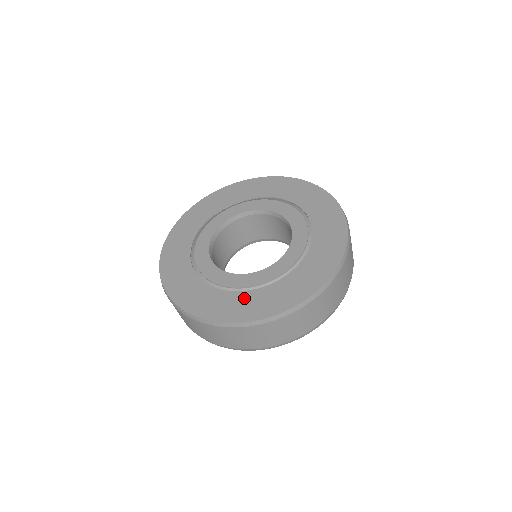
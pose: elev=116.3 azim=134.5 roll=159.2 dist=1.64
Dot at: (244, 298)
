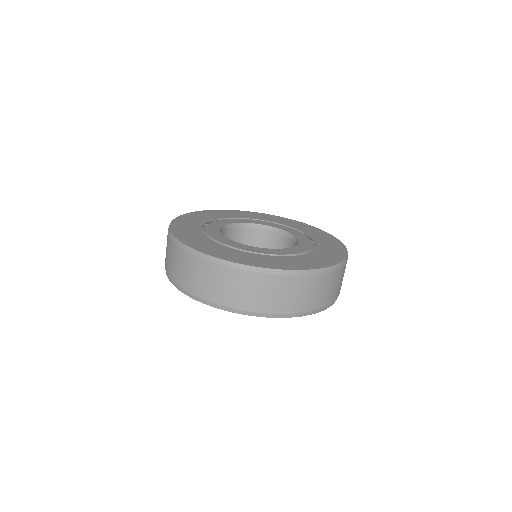
Dot at: (204, 239)
